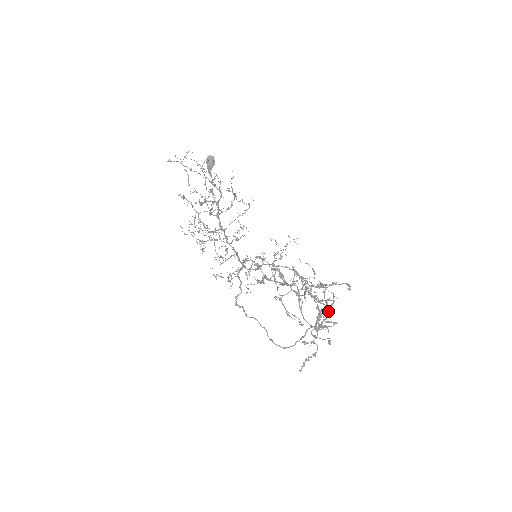
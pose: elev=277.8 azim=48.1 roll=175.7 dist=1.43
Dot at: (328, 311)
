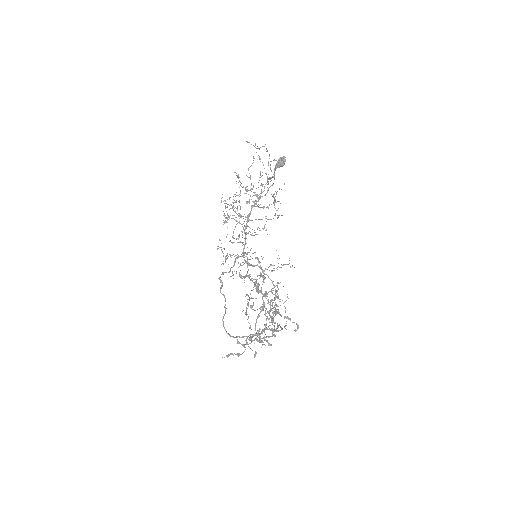
Dot at: occluded
